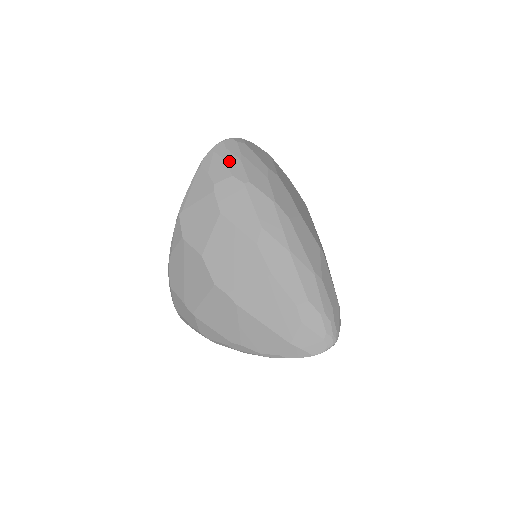
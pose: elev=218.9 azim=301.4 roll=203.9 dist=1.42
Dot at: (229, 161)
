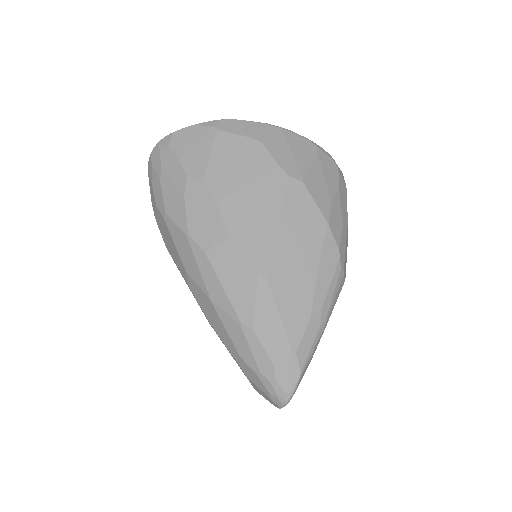
Dot at: (154, 185)
